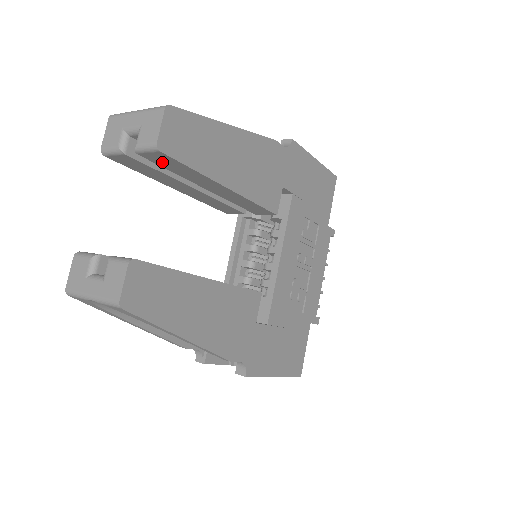
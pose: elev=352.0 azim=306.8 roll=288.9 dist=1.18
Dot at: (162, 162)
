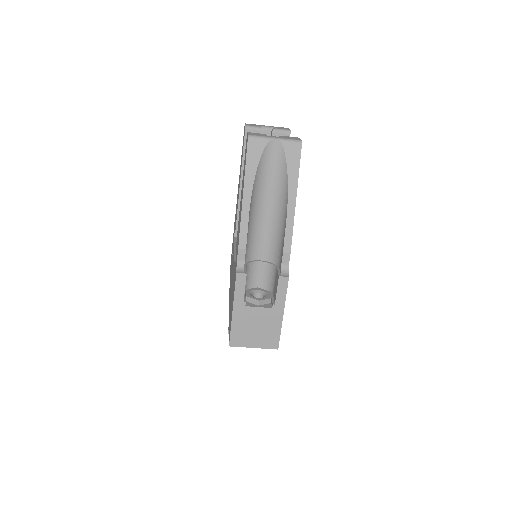
Dot at: occluded
